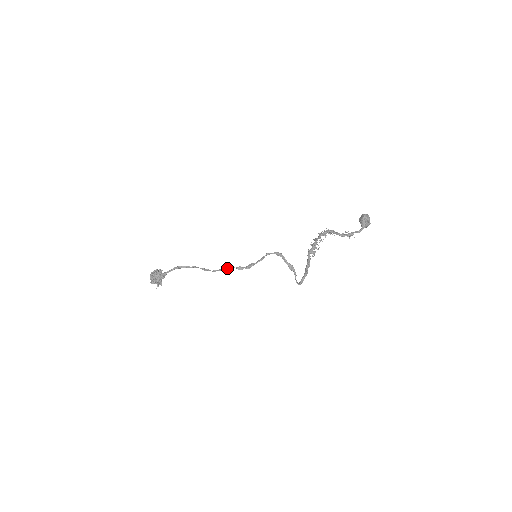
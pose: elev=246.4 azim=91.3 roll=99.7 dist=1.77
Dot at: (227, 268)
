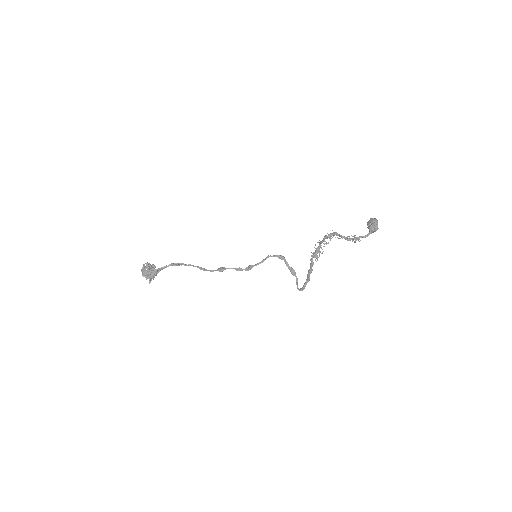
Dot at: (225, 269)
